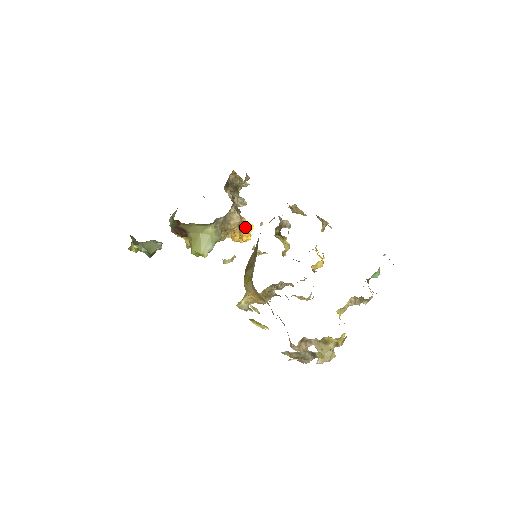
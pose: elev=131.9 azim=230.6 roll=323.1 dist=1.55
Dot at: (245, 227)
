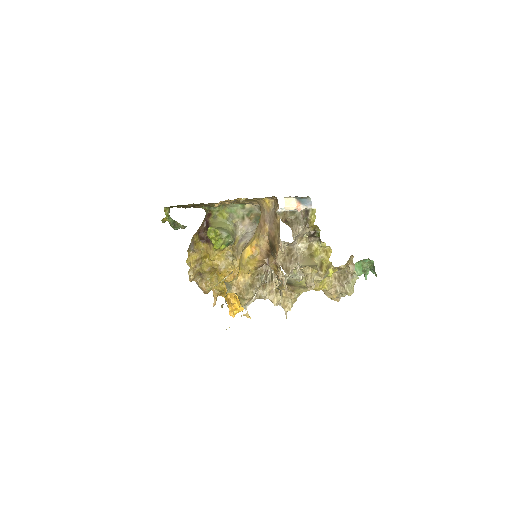
Dot at: occluded
